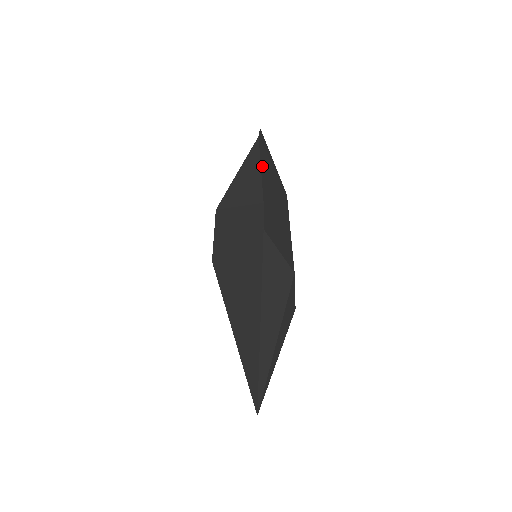
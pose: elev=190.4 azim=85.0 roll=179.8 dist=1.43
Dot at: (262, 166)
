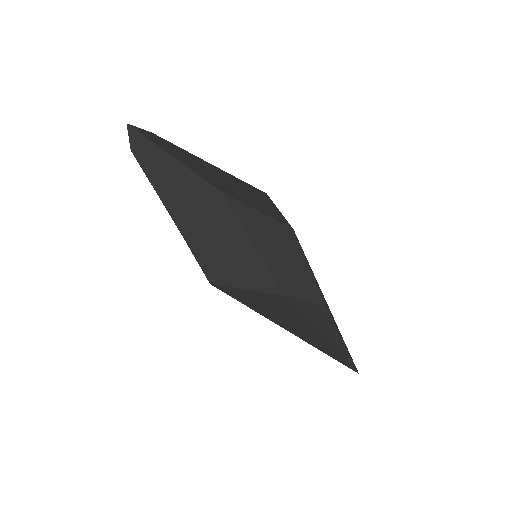
Dot at: (162, 195)
